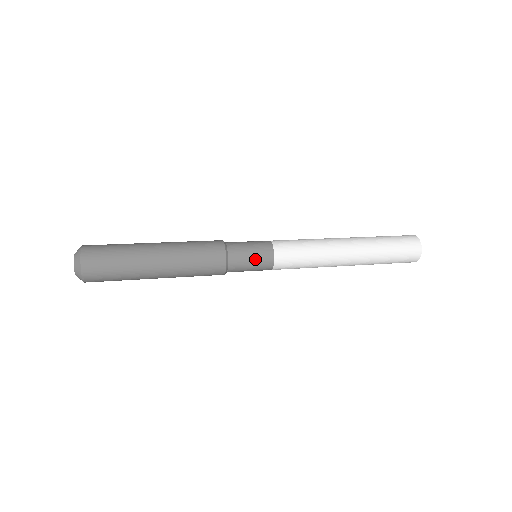
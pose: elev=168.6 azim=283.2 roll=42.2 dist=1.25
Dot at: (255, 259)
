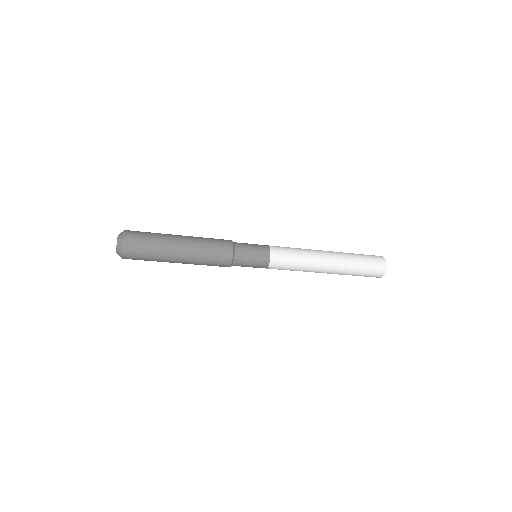
Dot at: (254, 245)
